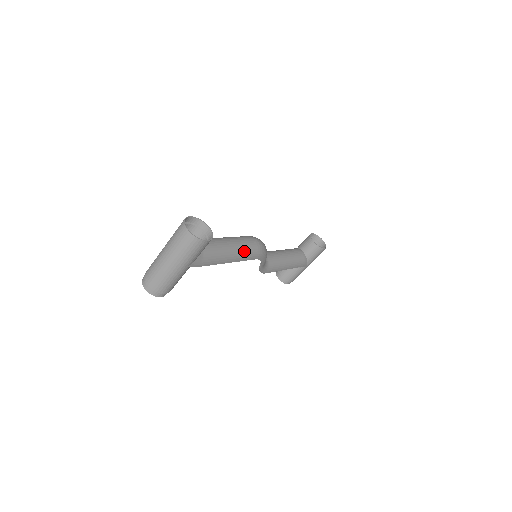
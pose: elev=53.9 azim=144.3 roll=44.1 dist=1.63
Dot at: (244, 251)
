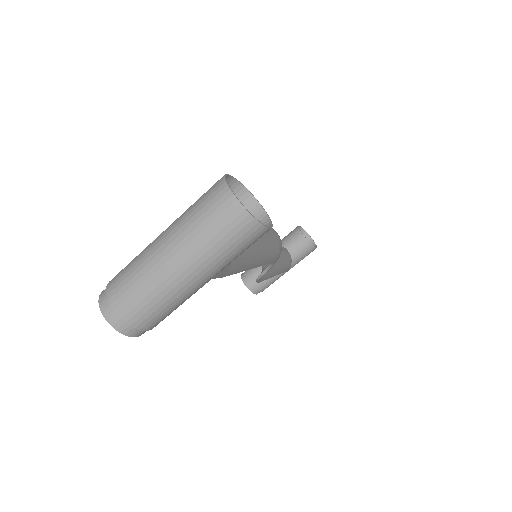
Dot at: (269, 249)
